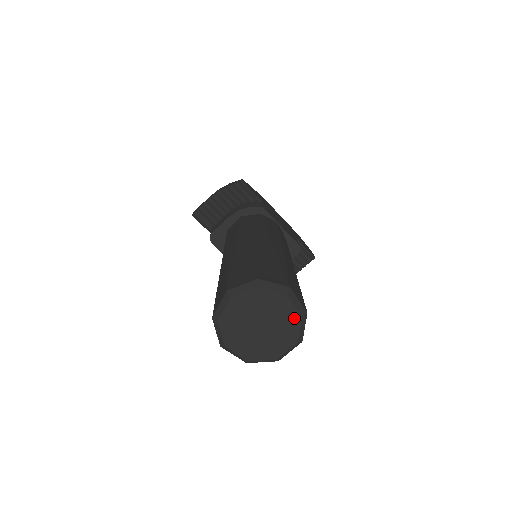
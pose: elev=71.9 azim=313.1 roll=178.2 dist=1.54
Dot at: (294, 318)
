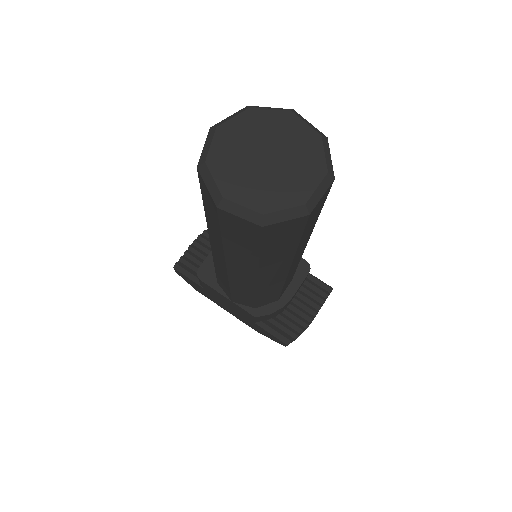
Dot at: (311, 139)
